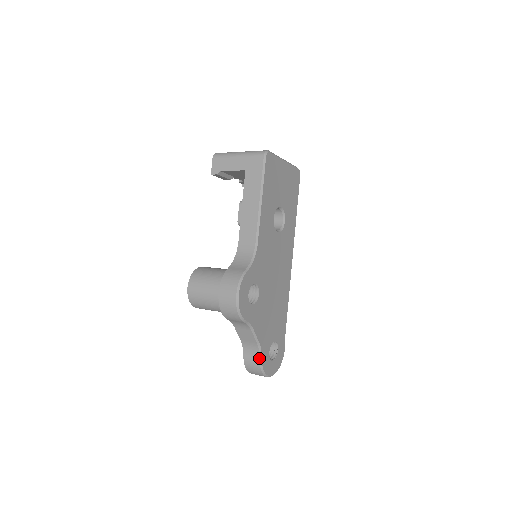
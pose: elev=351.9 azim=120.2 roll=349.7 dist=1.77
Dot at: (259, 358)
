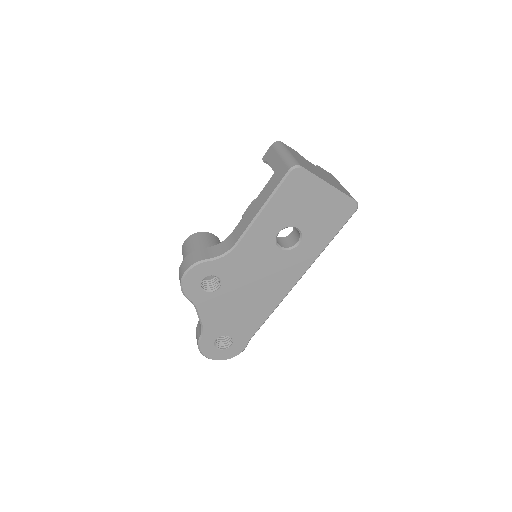
Dot at: (199, 337)
